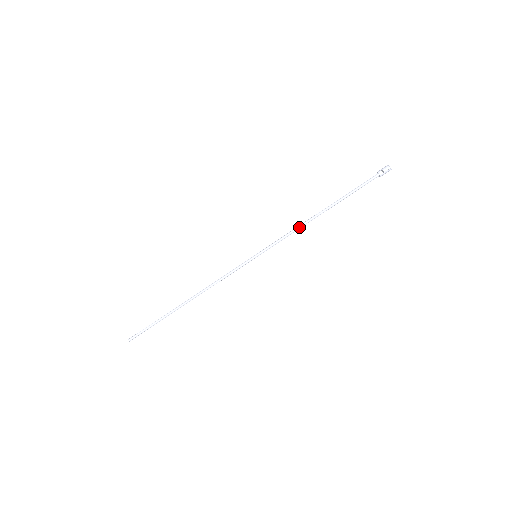
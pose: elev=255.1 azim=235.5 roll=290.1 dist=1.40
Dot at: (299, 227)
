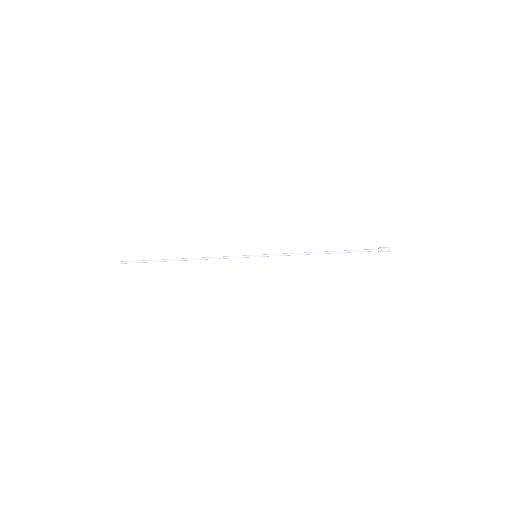
Dot at: (300, 254)
